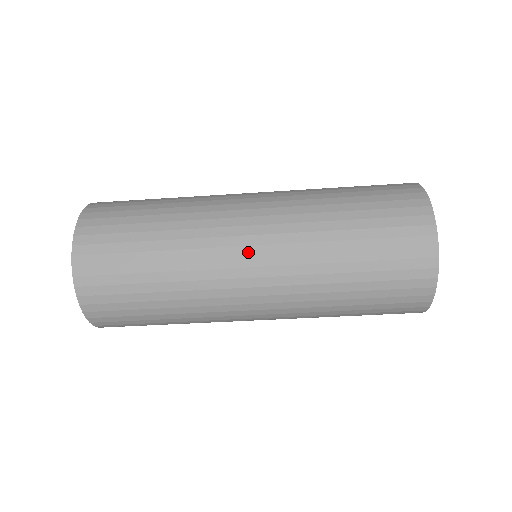
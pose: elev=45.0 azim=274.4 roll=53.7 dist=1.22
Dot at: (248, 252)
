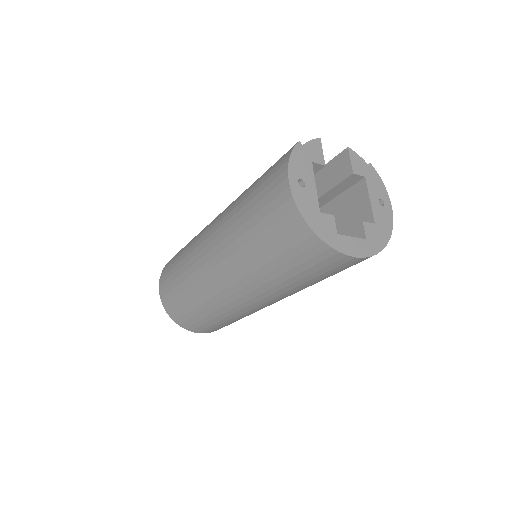
Dot at: (263, 305)
